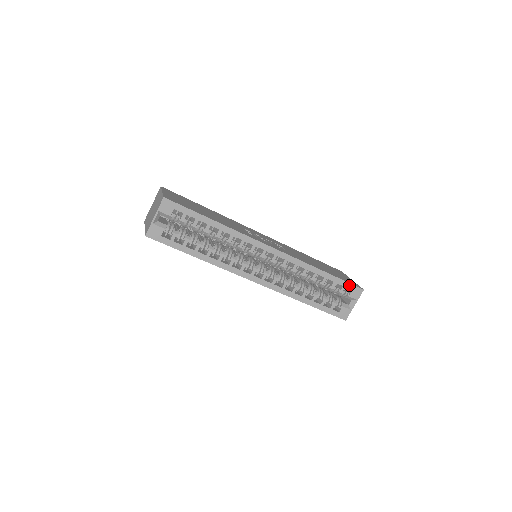
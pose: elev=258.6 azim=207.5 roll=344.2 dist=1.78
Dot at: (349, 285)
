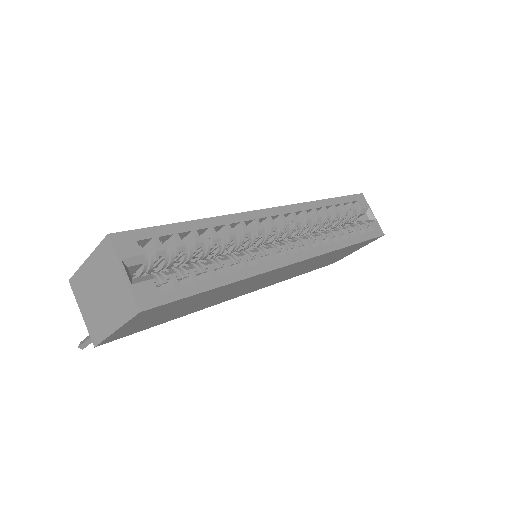
Dot at: (351, 198)
